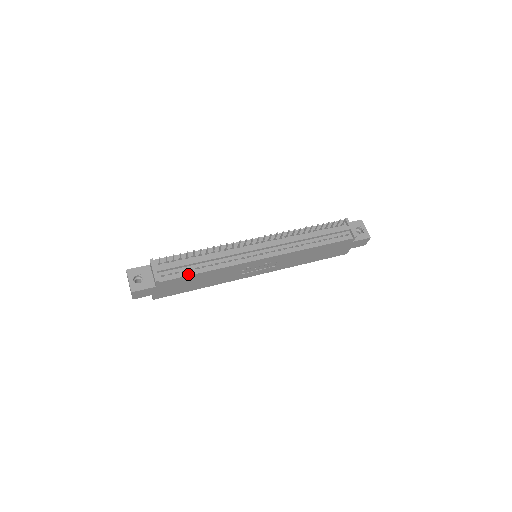
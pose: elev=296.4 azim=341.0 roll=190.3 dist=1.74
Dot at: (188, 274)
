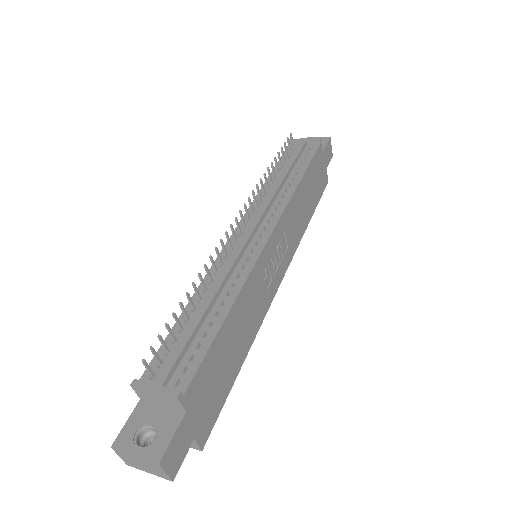
Dot at: (209, 341)
